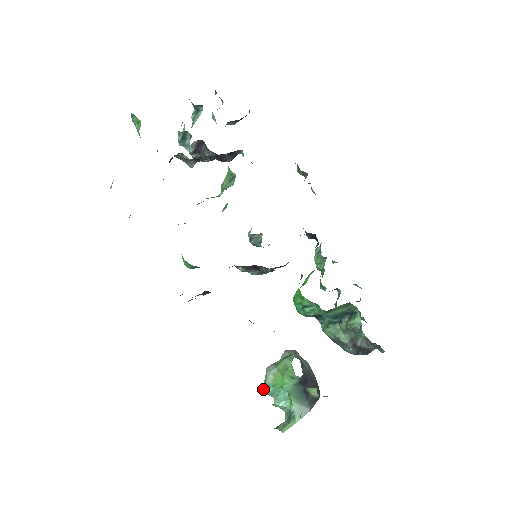
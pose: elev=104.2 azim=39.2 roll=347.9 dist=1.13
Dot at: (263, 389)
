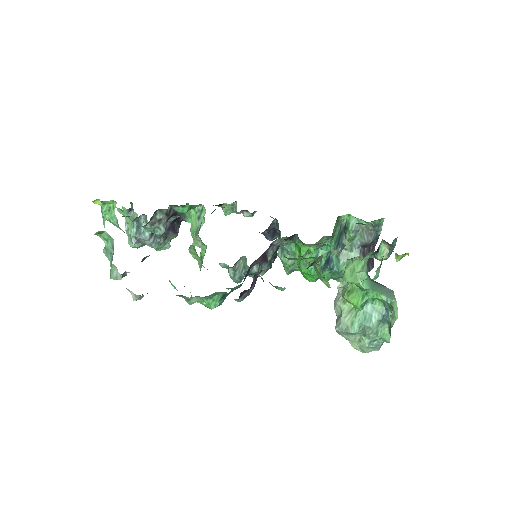
Dot at: (352, 331)
